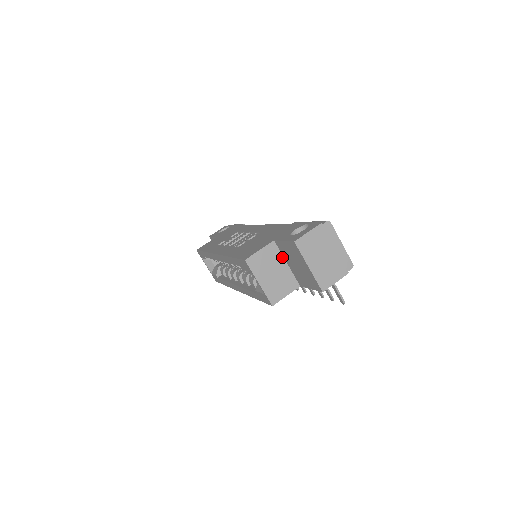
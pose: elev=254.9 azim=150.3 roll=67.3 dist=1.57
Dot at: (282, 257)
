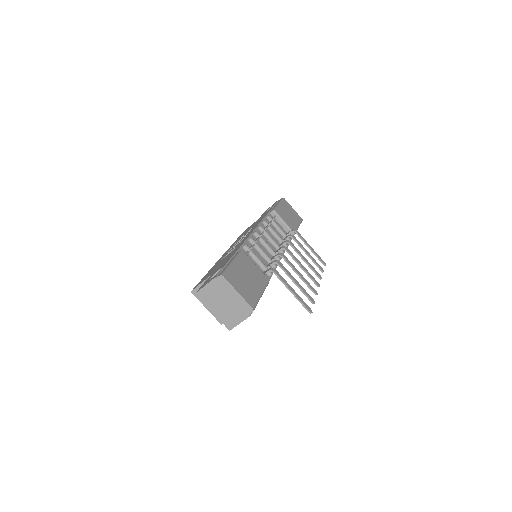
Dot at: occluded
